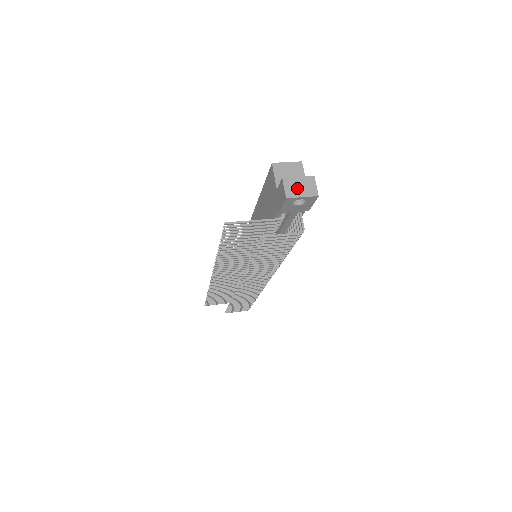
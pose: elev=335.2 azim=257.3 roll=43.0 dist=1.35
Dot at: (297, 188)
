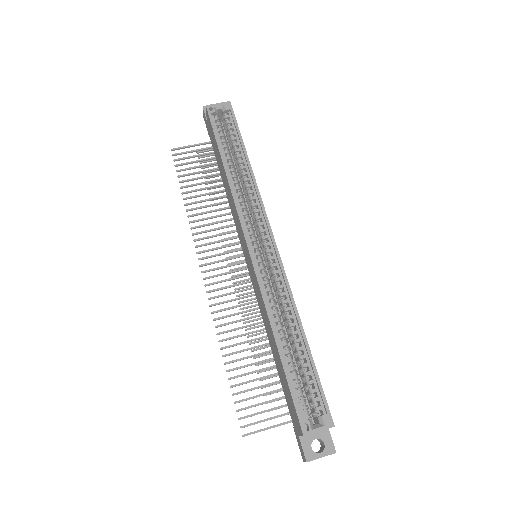
Dot at: occluded
